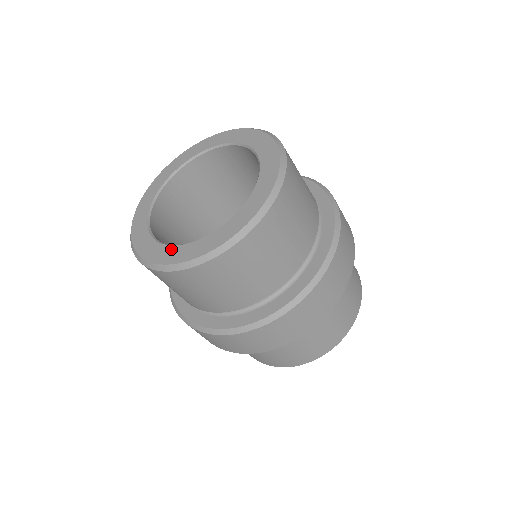
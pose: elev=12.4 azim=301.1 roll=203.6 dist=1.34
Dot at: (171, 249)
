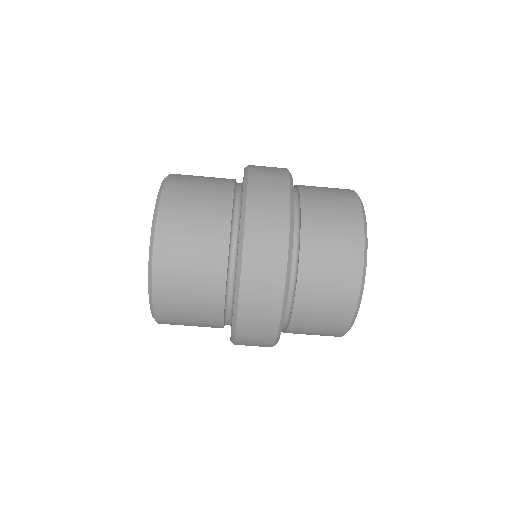
Dot at: occluded
